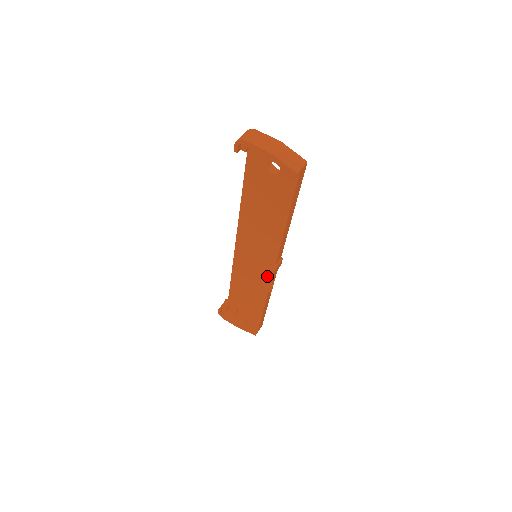
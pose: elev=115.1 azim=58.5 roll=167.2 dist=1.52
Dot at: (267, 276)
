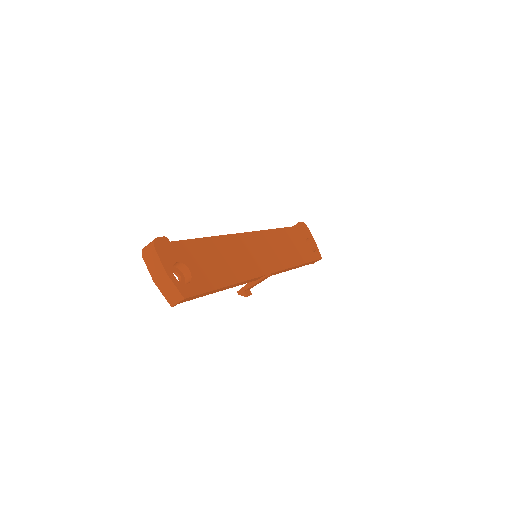
Dot at: (245, 287)
